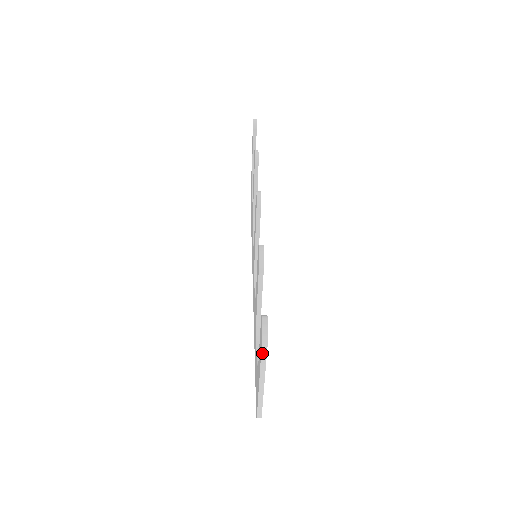
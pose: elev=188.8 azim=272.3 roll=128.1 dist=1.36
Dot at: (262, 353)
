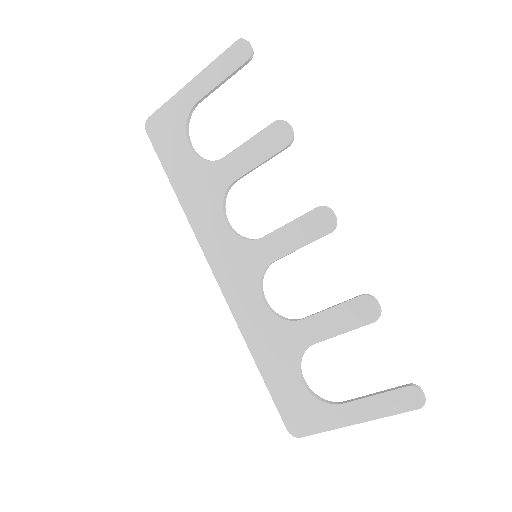
Dot at: (399, 413)
